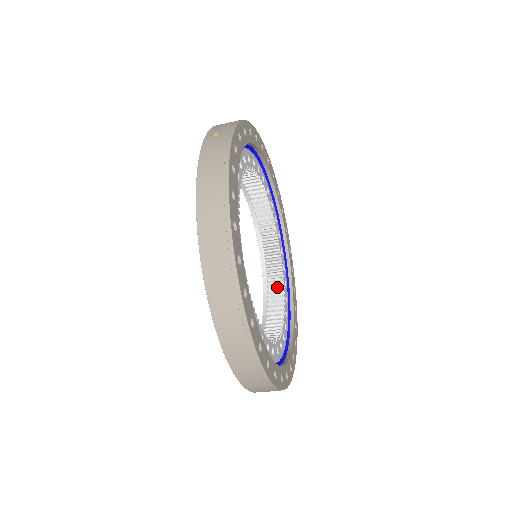
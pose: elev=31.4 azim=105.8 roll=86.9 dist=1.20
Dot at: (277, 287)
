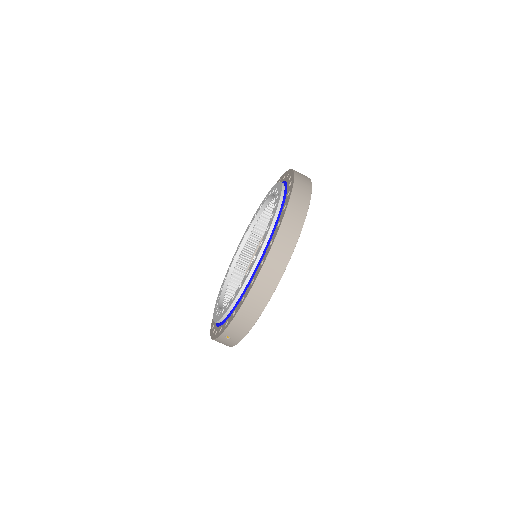
Dot at: occluded
